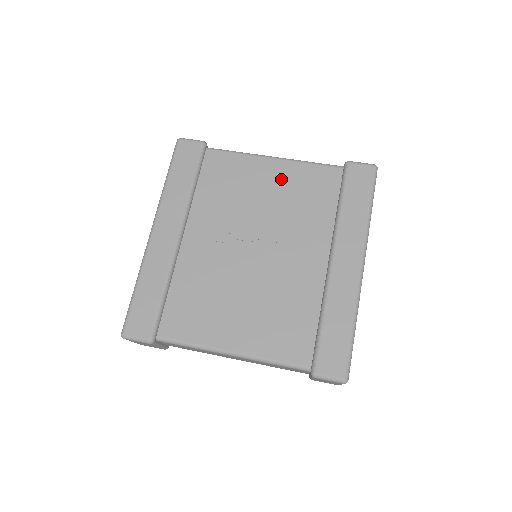
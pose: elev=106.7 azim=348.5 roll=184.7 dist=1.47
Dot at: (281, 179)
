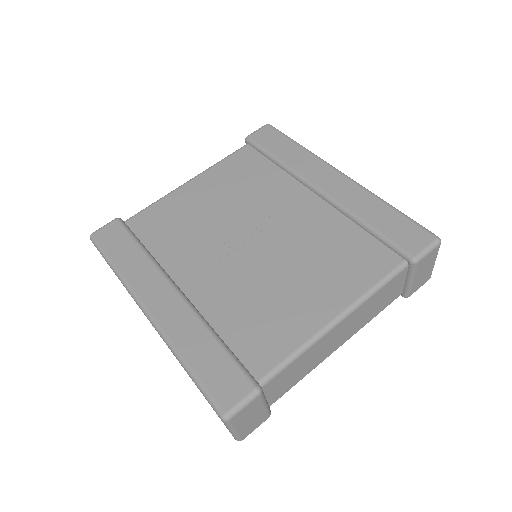
Dot at: (212, 186)
